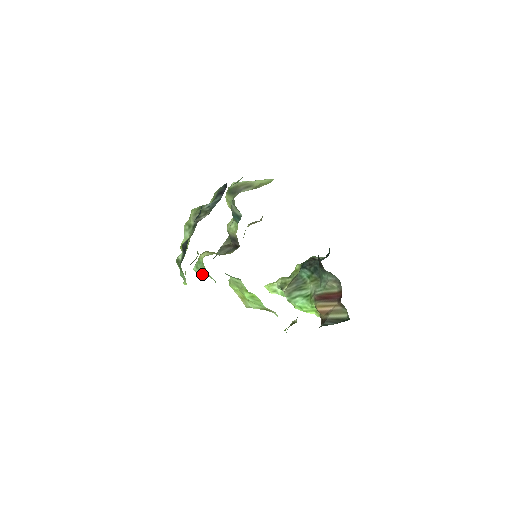
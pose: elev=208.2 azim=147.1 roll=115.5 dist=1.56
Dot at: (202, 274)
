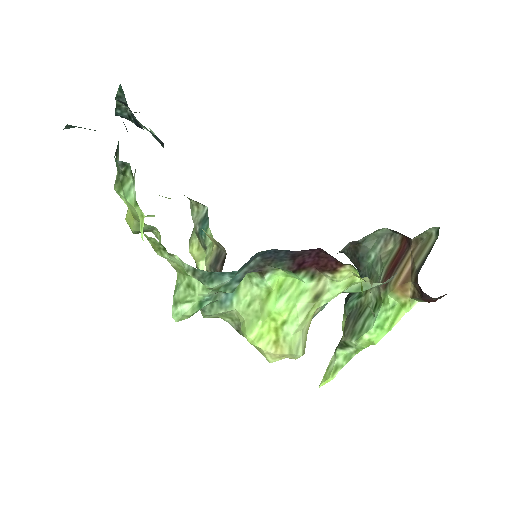
Dot at: (188, 309)
